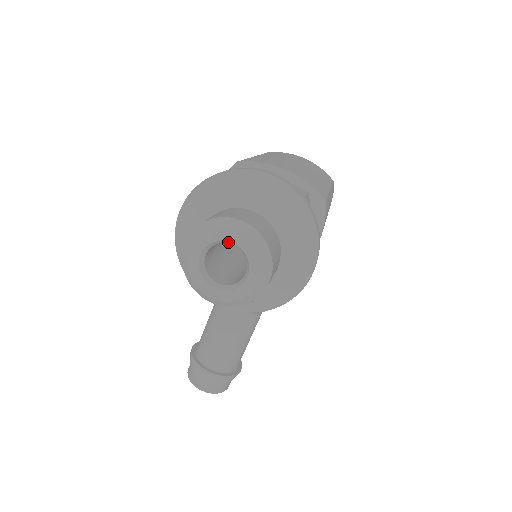
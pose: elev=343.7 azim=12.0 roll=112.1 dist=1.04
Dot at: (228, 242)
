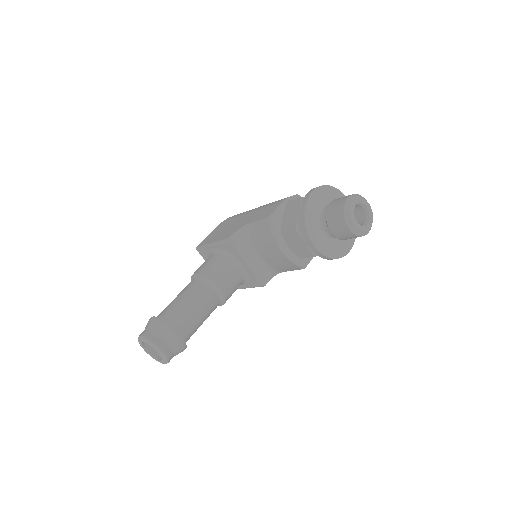
Dot at: (365, 206)
